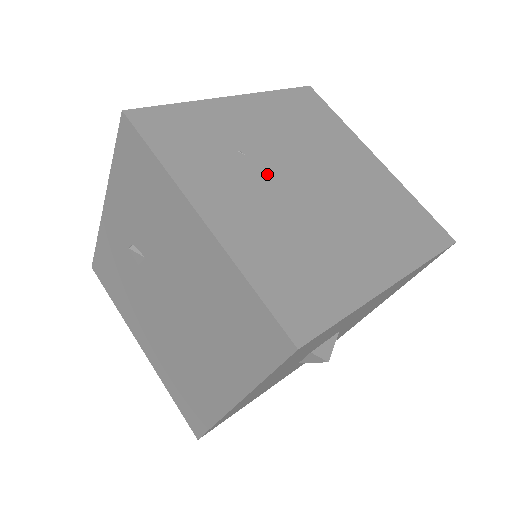
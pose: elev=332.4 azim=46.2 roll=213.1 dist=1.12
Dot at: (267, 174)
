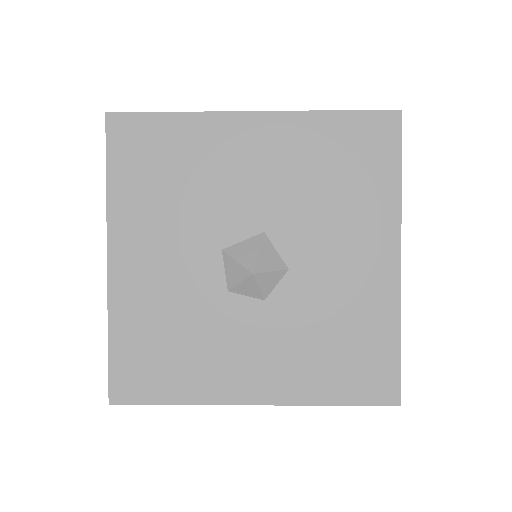
Dot at: occluded
